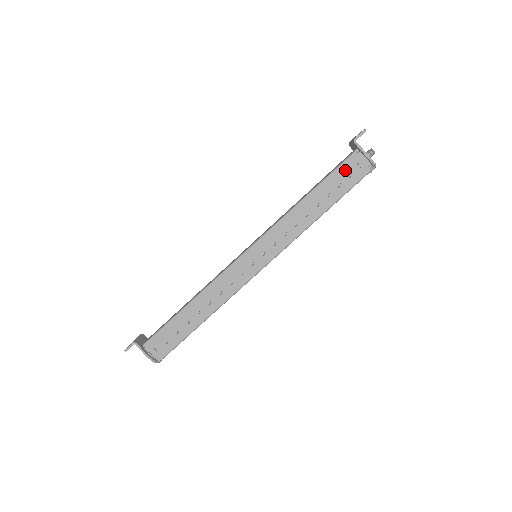
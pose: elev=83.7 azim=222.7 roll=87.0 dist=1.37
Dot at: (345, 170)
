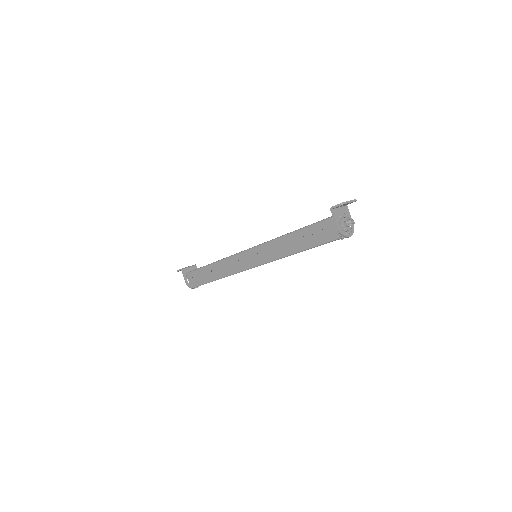
Dot at: (321, 228)
